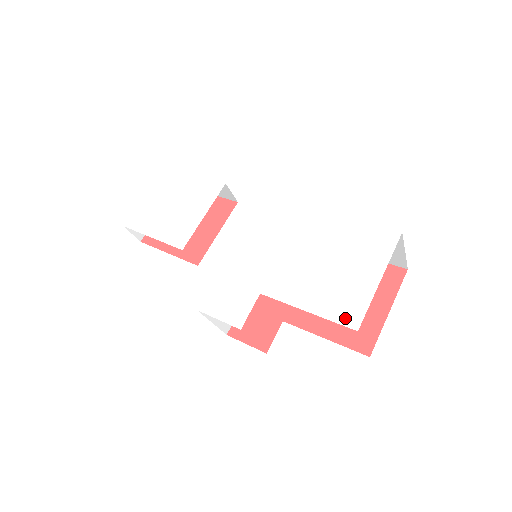
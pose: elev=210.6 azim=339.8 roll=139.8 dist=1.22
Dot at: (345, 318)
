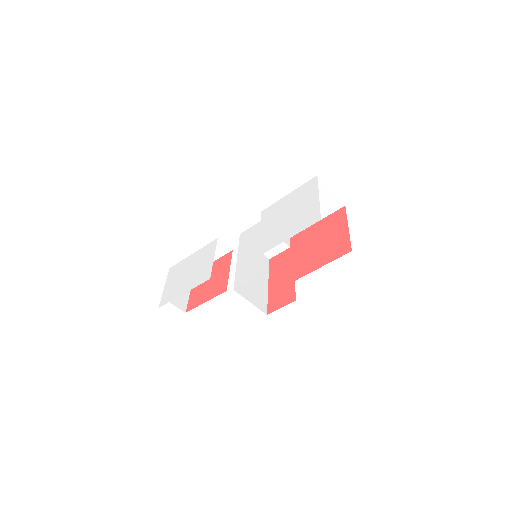
Dot at: (312, 222)
